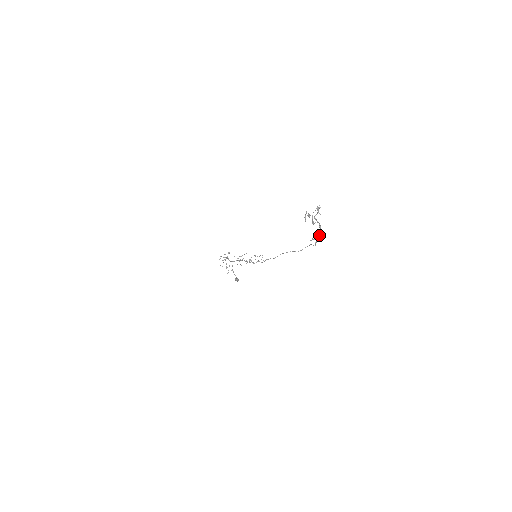
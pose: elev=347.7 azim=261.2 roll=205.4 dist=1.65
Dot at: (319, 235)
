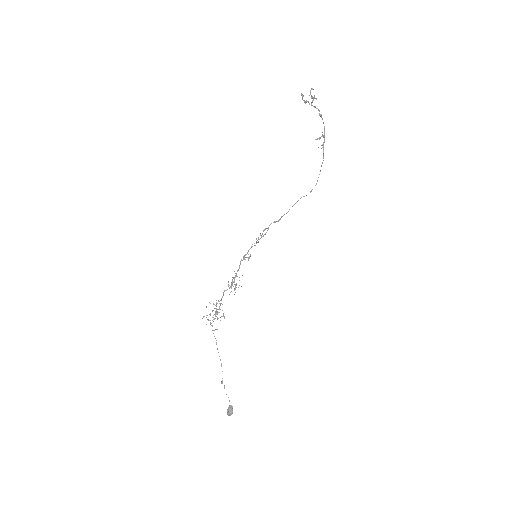
Dot at: (323, 137)
